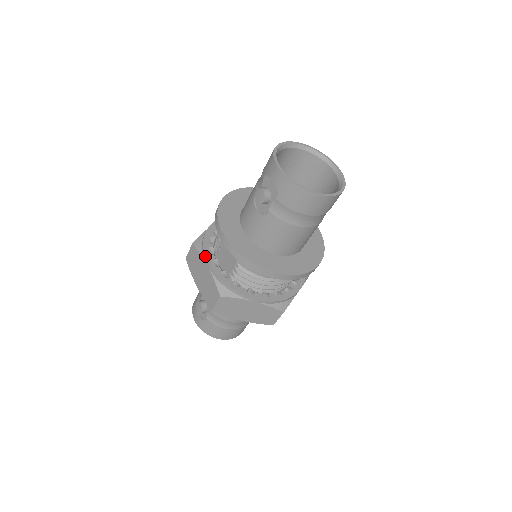
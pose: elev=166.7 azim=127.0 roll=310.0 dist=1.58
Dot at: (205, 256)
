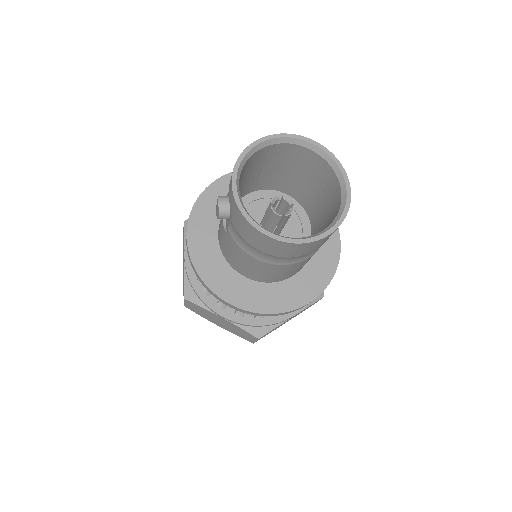
Dot at: (185, 244)
